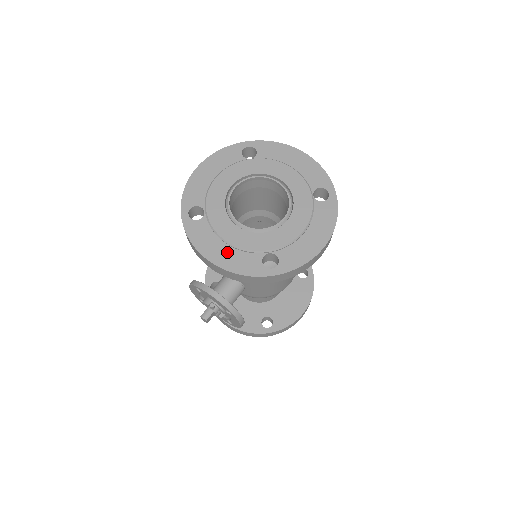
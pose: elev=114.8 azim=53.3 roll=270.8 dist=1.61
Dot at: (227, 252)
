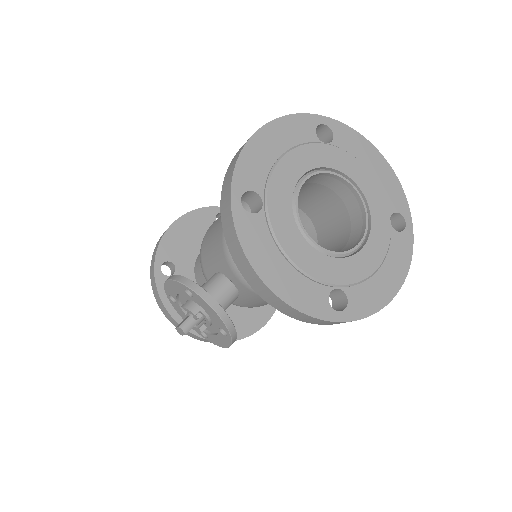
Dot at: (288, 274)
